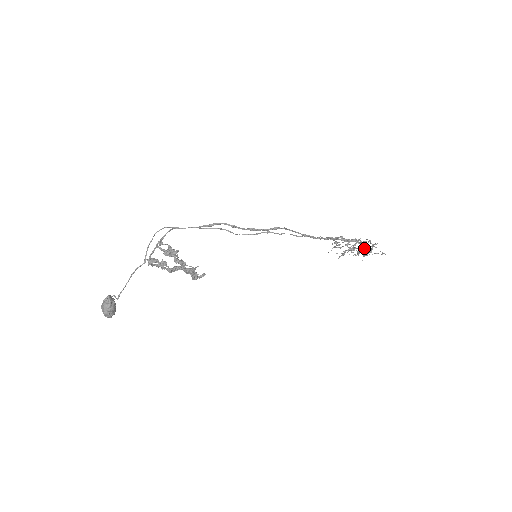
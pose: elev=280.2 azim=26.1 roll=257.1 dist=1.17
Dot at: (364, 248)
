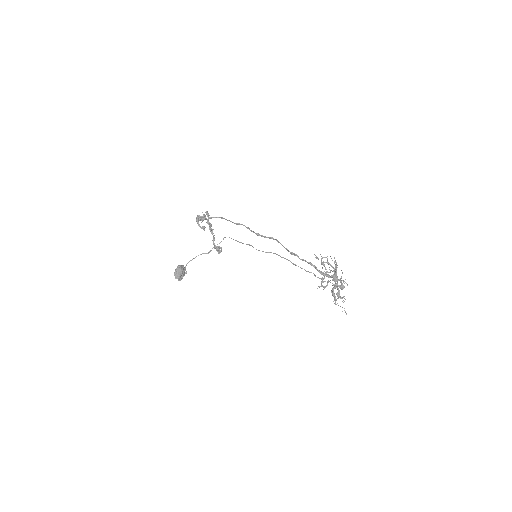
Dot at: (322, 257)
